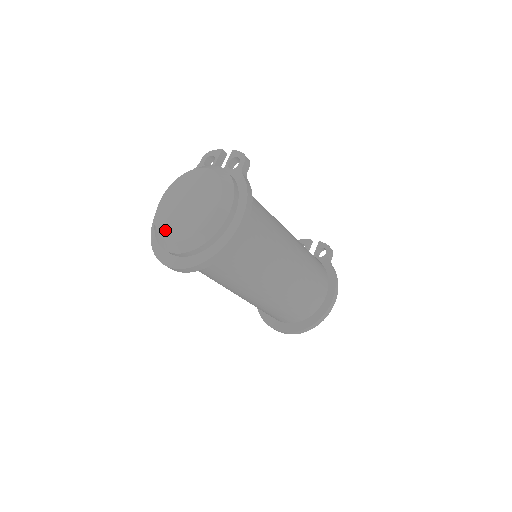
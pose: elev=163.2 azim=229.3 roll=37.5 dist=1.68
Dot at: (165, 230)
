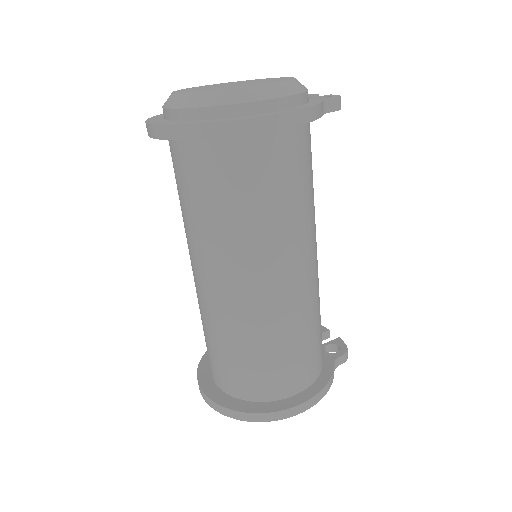
Dot at: (184, 90)
